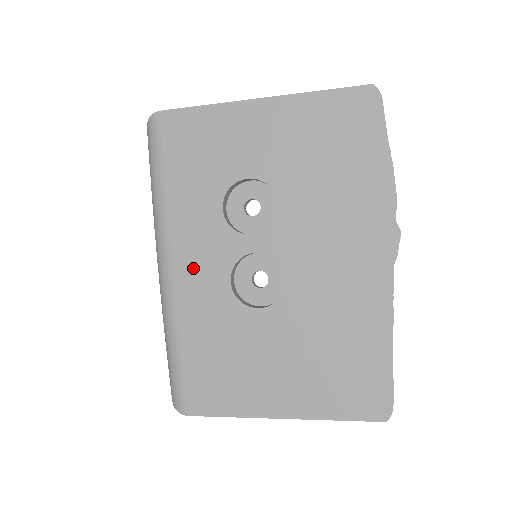
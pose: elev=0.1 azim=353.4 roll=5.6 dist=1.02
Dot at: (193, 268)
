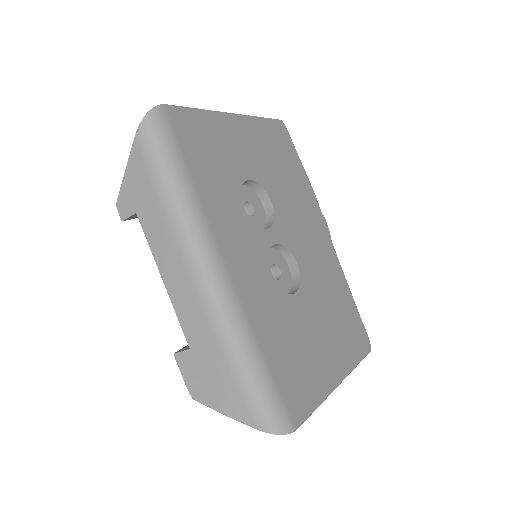
Dot at: (244, 268)
